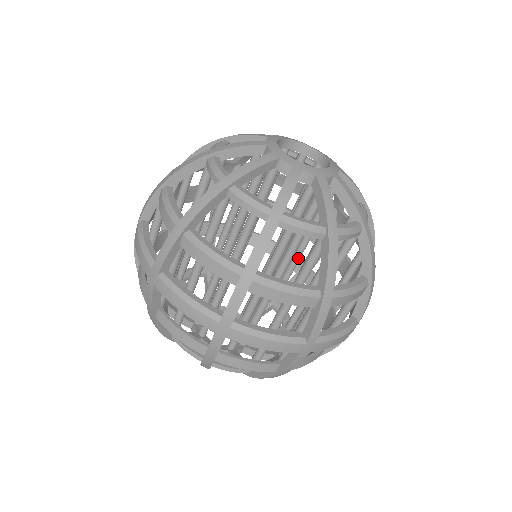
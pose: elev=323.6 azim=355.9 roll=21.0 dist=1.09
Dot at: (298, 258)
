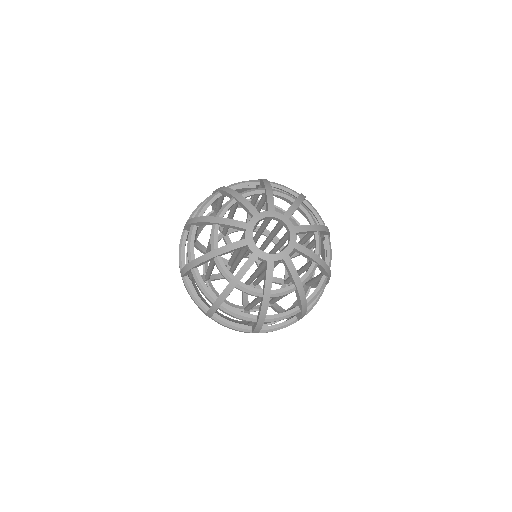
Dot at: occluded
